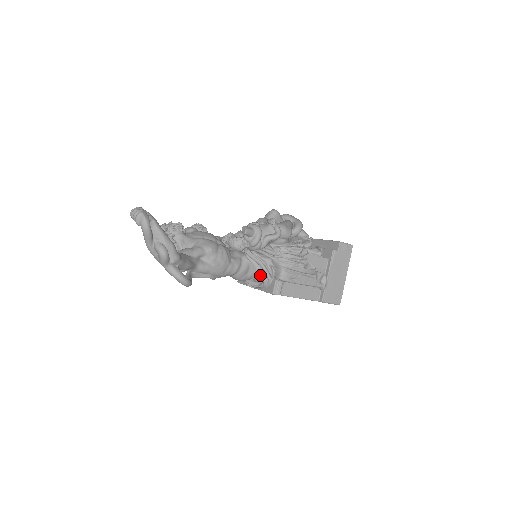
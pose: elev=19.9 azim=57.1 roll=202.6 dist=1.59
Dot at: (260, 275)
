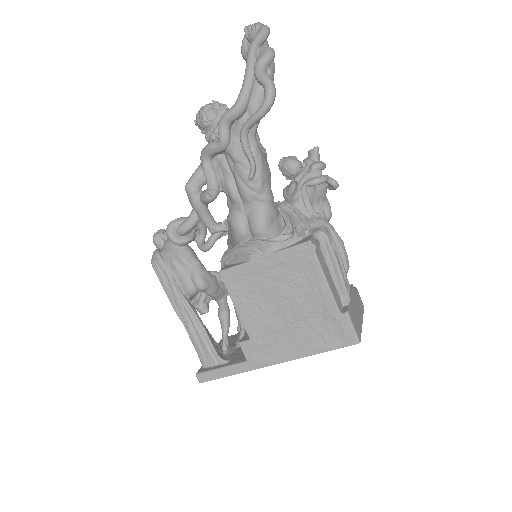
Dot at: (288, 231)
